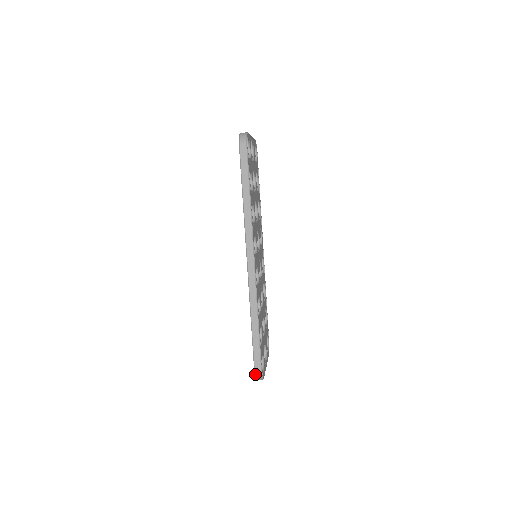
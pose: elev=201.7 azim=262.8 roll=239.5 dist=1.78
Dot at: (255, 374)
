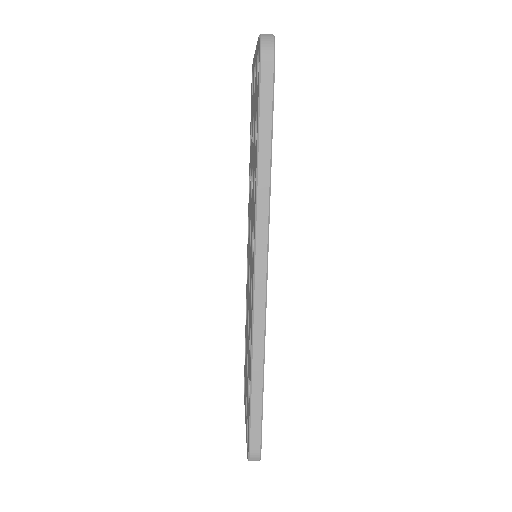
Dot at: (249, 455)
